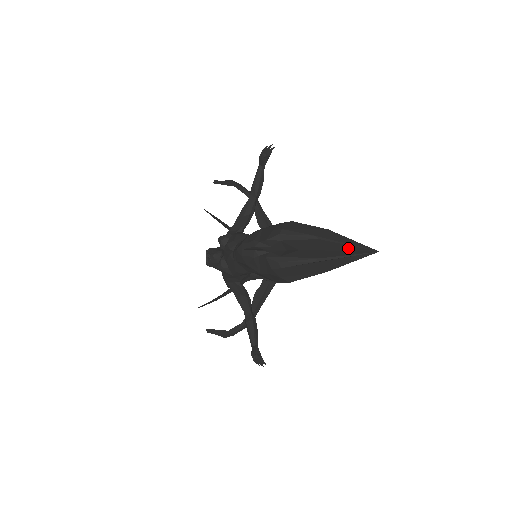
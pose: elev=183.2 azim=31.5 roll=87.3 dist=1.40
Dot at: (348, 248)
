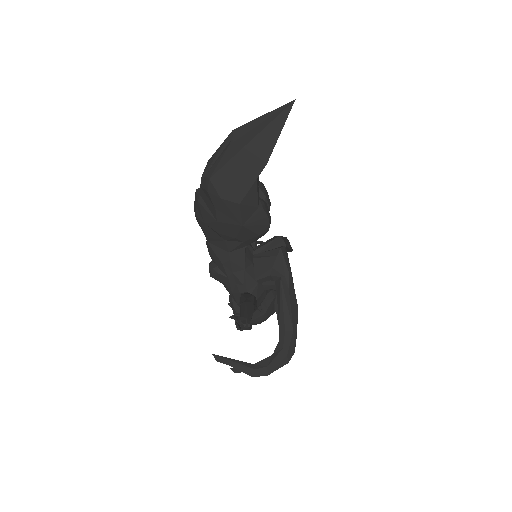
Dot at: occluded
